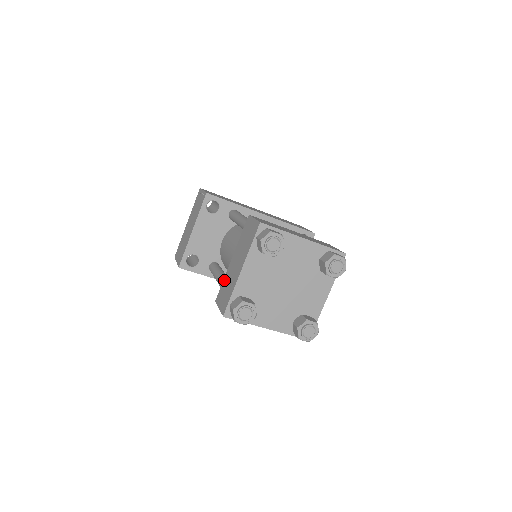
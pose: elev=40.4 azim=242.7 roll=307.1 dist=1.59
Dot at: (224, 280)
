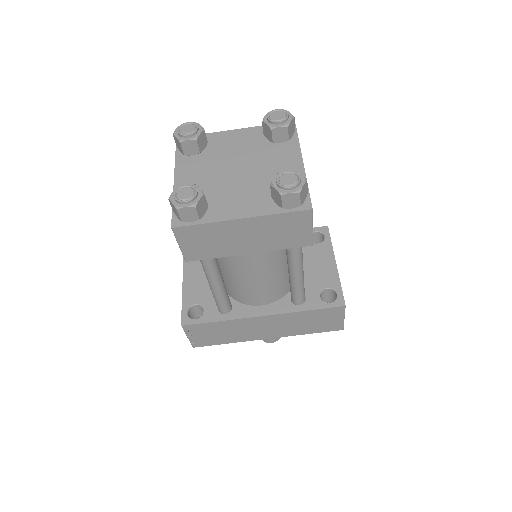
Dot at: occluded
